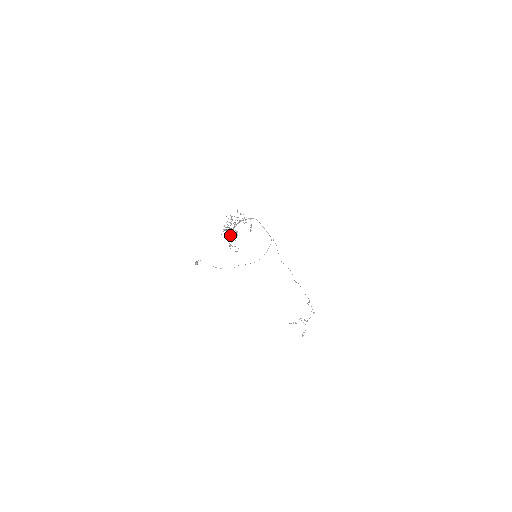
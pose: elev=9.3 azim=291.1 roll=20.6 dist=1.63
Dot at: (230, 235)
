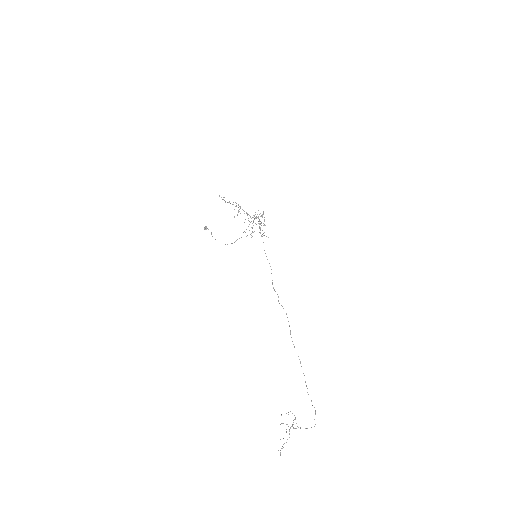
Dot at: (233, 204)
